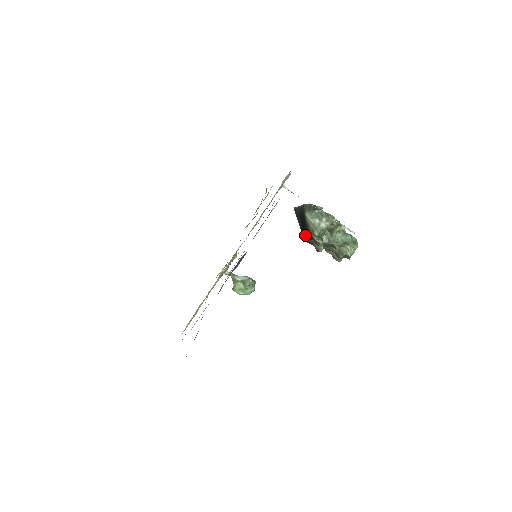
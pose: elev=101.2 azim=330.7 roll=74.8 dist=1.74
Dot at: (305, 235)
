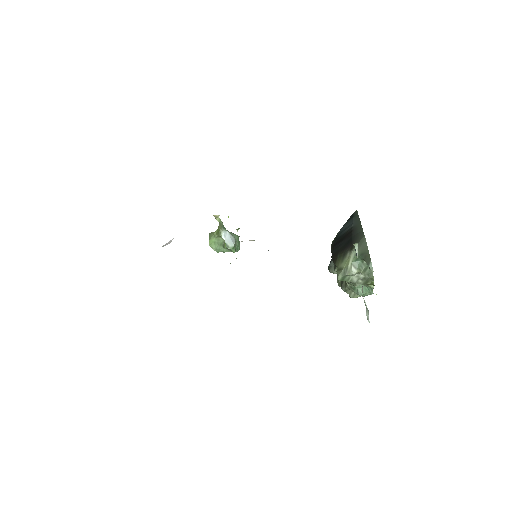
Dot at: (334, 247)
